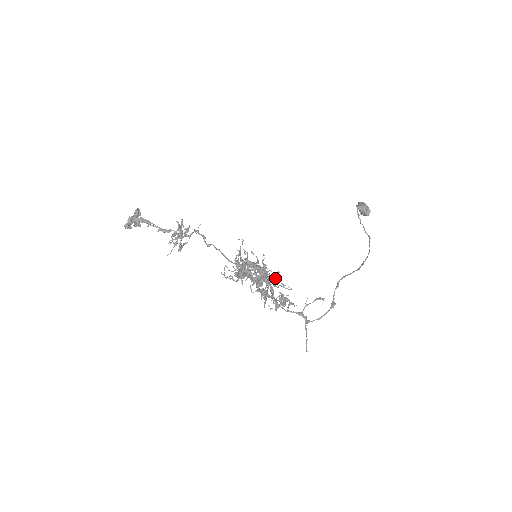
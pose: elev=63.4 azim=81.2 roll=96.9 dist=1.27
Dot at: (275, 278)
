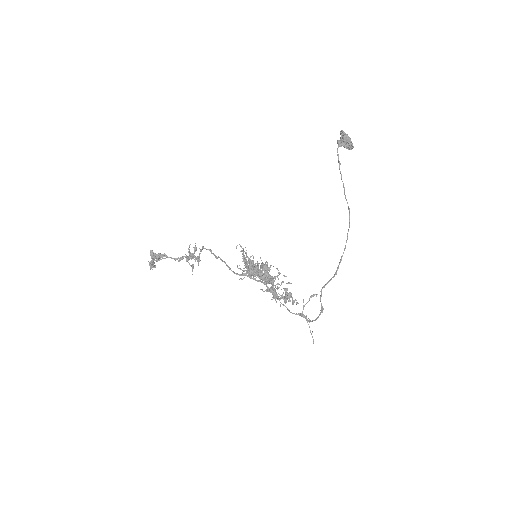
Dot at: (276, 276)
